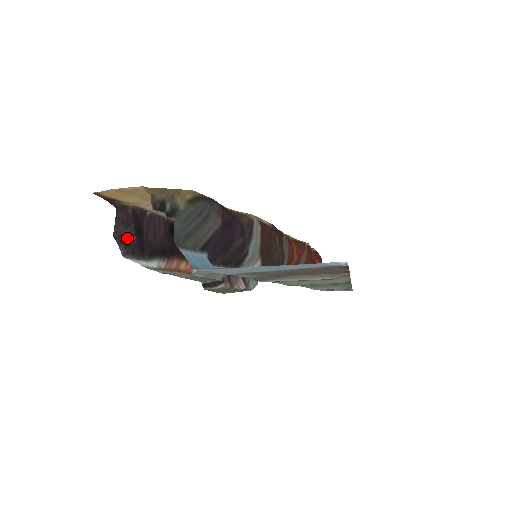
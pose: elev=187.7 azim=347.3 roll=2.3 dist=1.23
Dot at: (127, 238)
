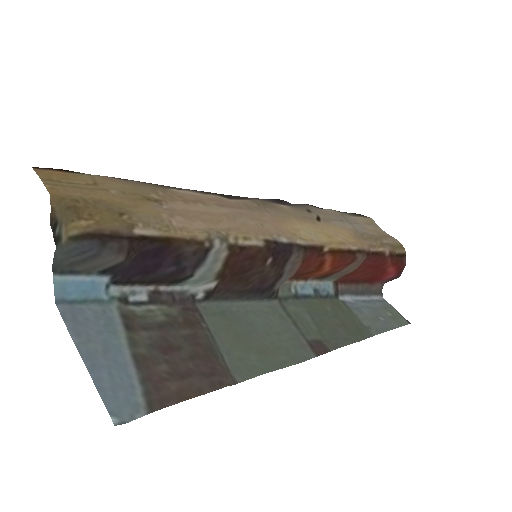
Dot at: occluded
